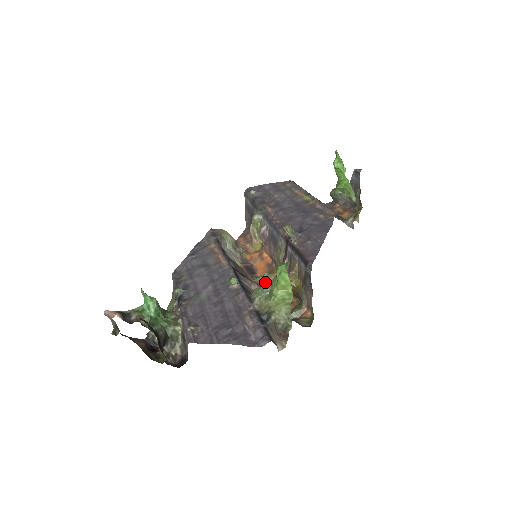
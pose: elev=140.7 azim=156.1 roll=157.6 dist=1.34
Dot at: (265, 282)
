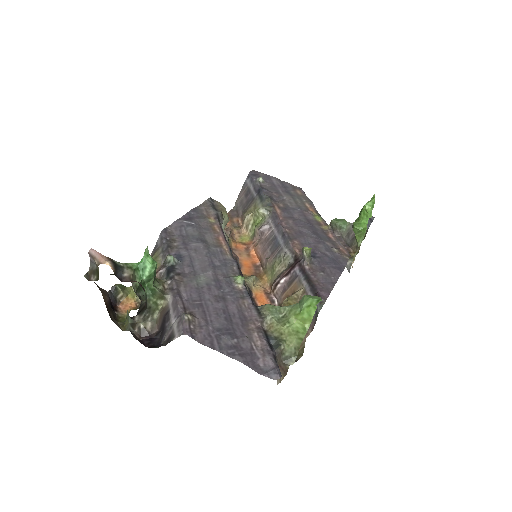
Dot at: (252, 286)
